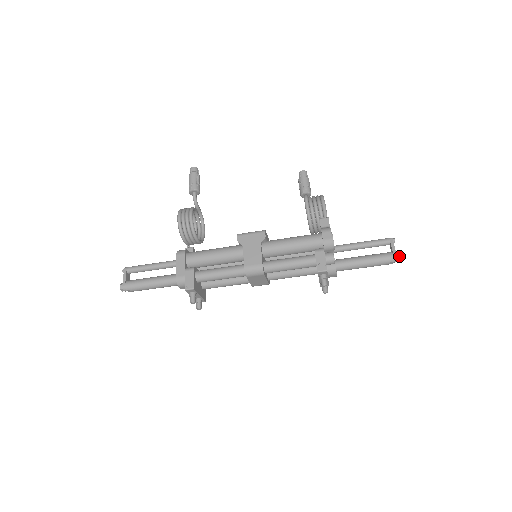
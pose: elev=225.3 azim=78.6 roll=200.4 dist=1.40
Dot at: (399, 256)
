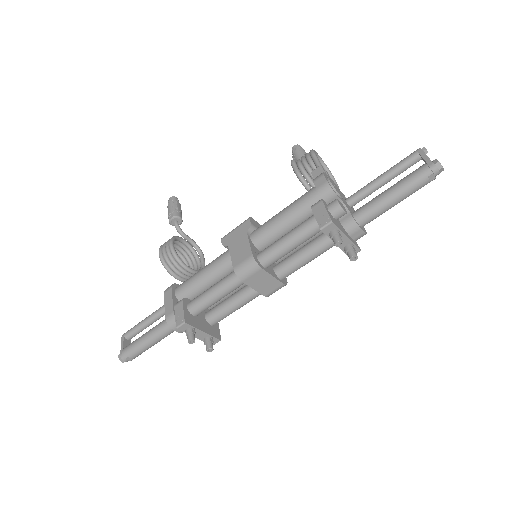
Dot at: (437, 162)
